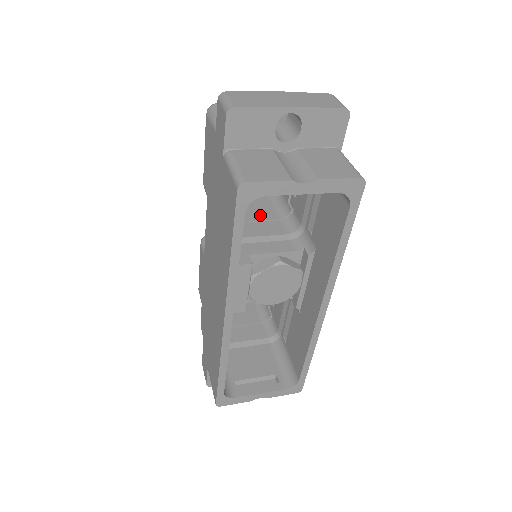
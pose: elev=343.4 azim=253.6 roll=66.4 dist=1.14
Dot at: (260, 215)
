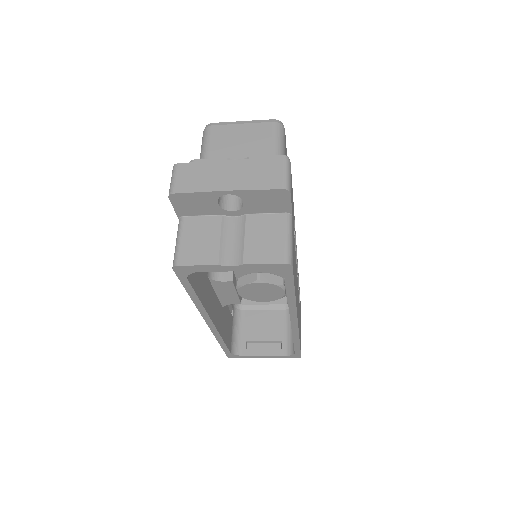
Dot at: occluded
